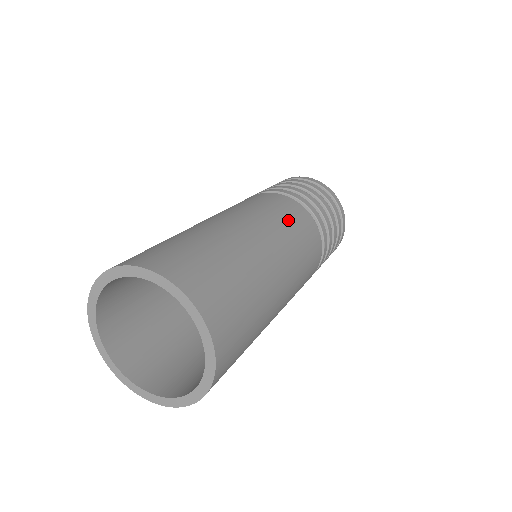
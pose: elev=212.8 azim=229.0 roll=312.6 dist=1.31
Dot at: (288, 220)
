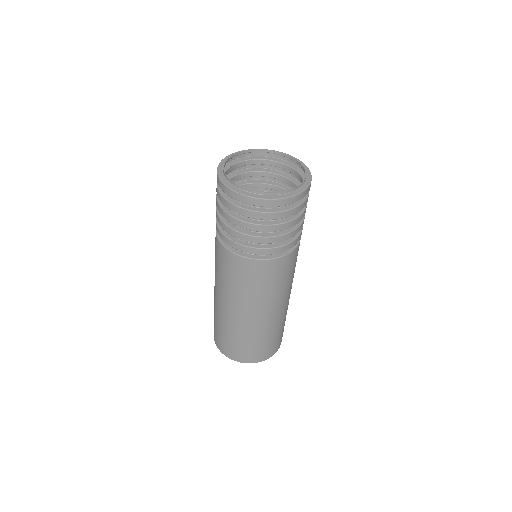
Dot at: occluded
